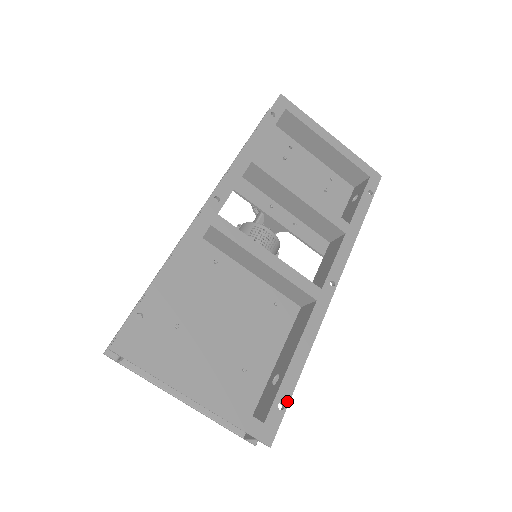
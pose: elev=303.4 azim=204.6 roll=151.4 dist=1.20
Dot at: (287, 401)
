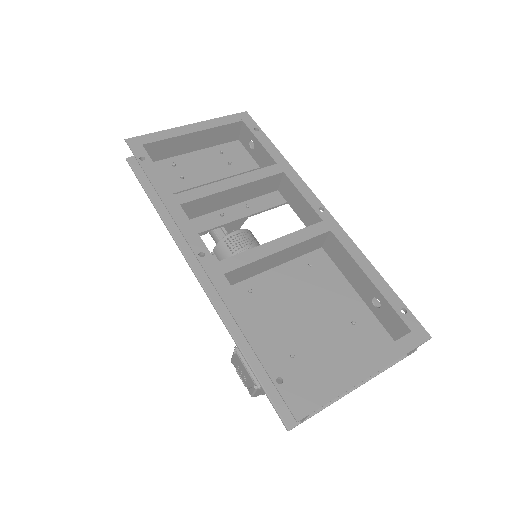
Dot at: (402, 304)
